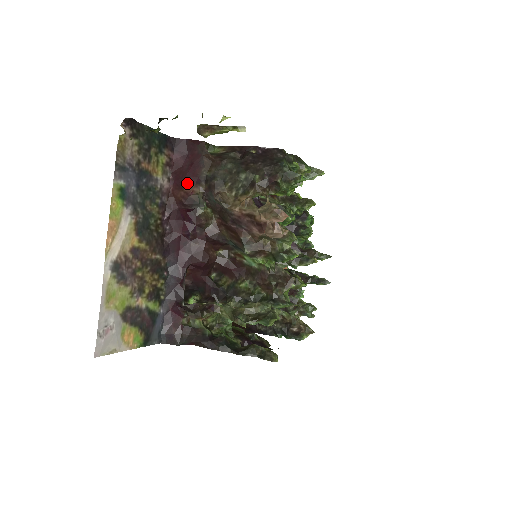
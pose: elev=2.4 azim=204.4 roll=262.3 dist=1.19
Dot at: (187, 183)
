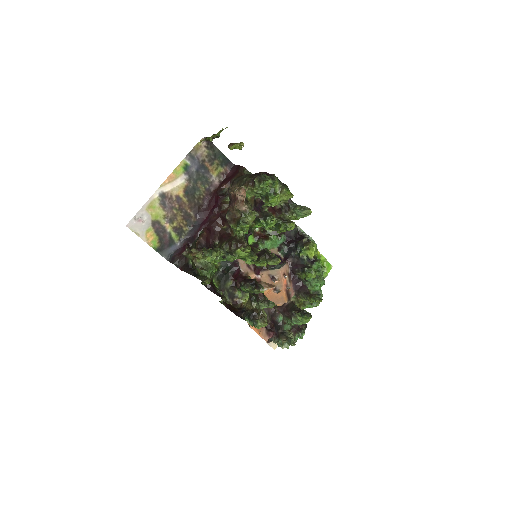
Dot at: (225, 183)
